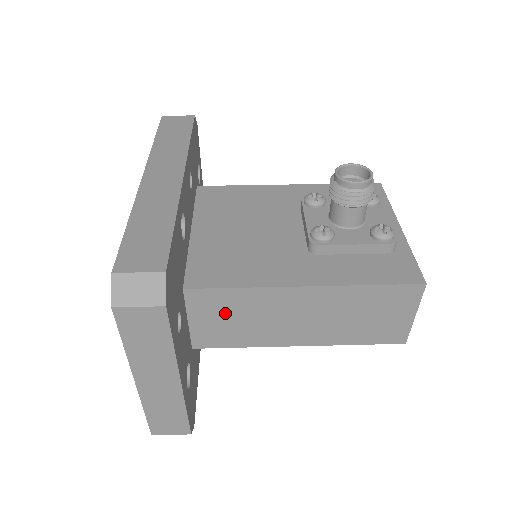
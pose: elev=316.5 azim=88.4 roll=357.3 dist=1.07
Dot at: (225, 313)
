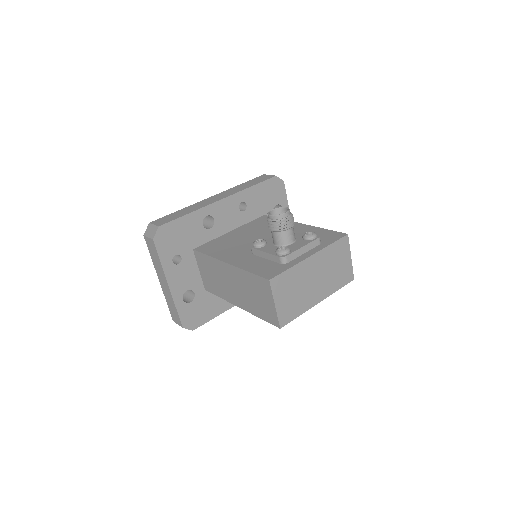
Dot at: (208, 270)
